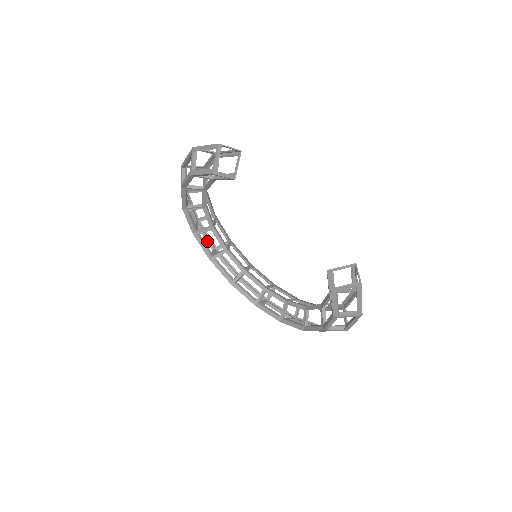
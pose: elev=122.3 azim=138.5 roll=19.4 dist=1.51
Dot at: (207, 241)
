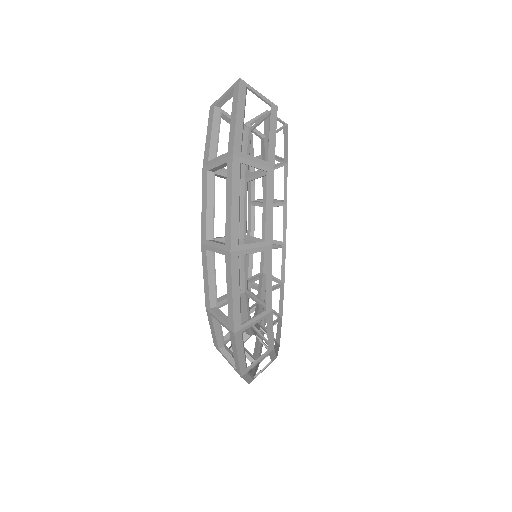
Dot at: occluded
